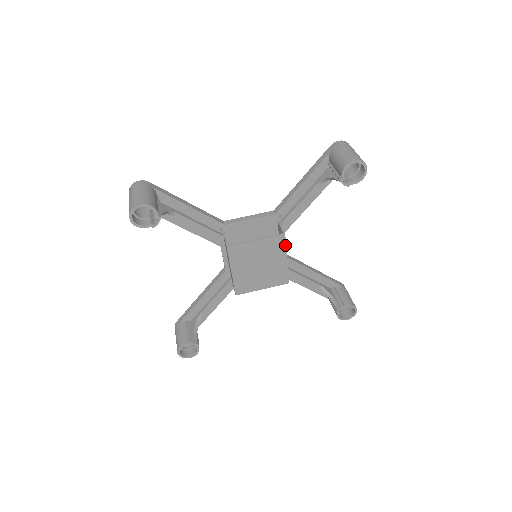
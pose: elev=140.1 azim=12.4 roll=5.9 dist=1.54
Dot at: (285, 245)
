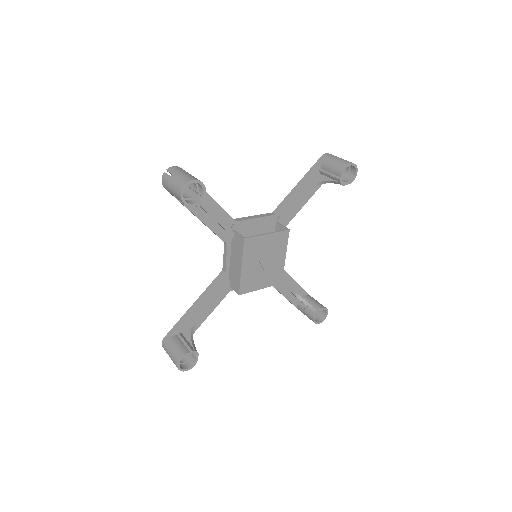
Dot at: (287, 242)
